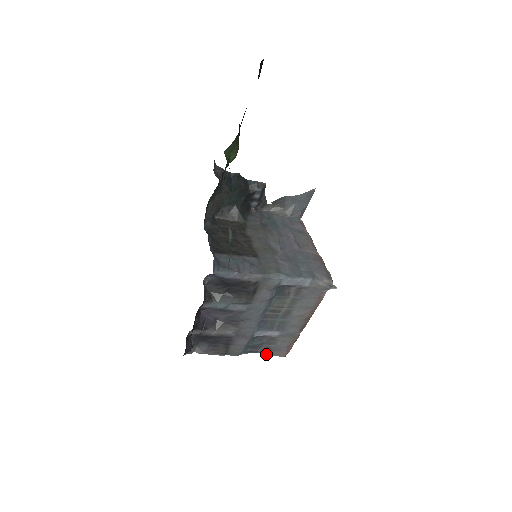
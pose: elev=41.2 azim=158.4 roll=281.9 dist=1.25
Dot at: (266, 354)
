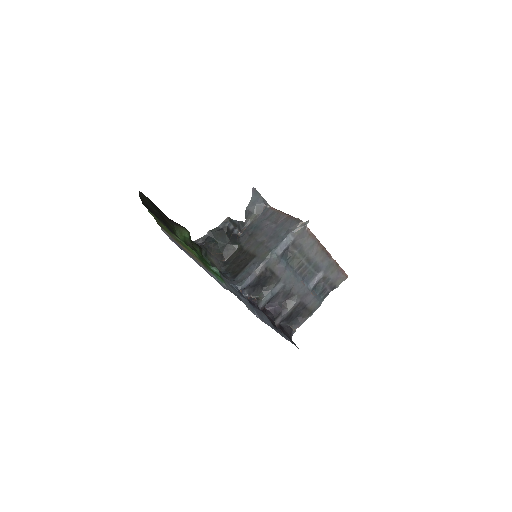
Dot at: (335, 288)
